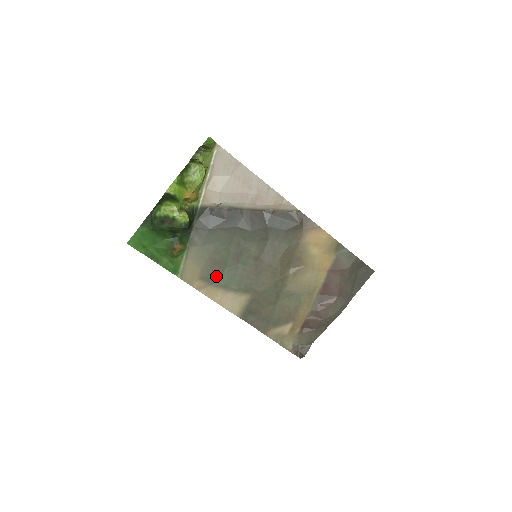
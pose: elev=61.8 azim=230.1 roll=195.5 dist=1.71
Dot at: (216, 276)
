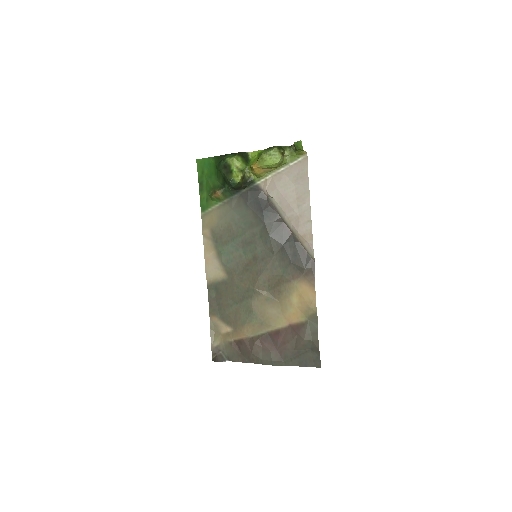
Dot at: (221, 240)
